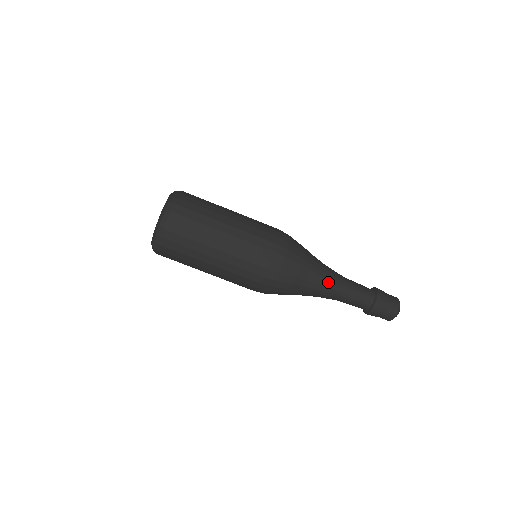
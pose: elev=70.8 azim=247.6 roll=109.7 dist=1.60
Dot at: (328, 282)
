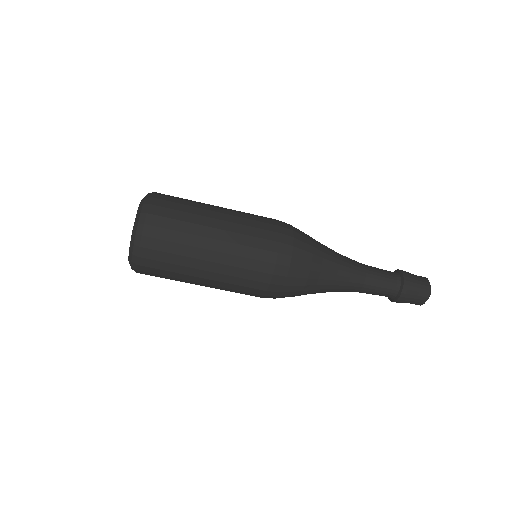
Dot at: (342, 284)
